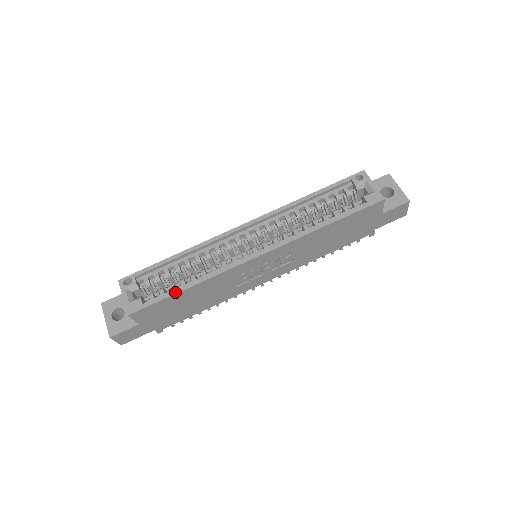
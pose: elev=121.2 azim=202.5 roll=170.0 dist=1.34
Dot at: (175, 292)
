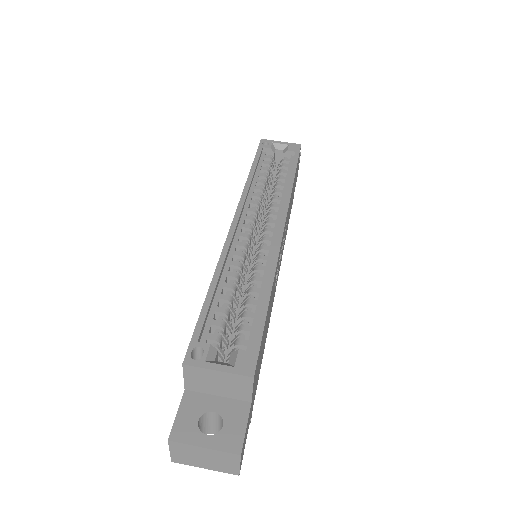
Dot at: (265, 310)
